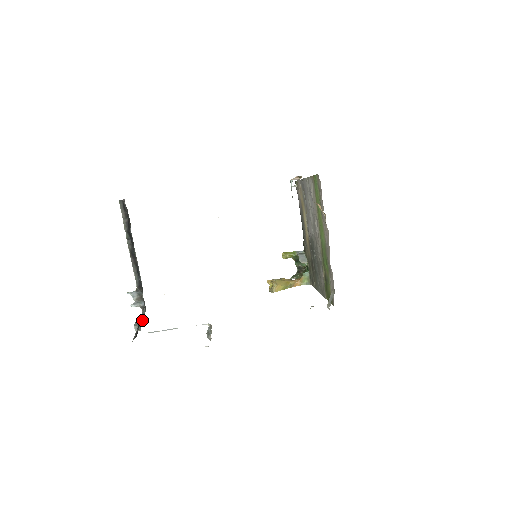
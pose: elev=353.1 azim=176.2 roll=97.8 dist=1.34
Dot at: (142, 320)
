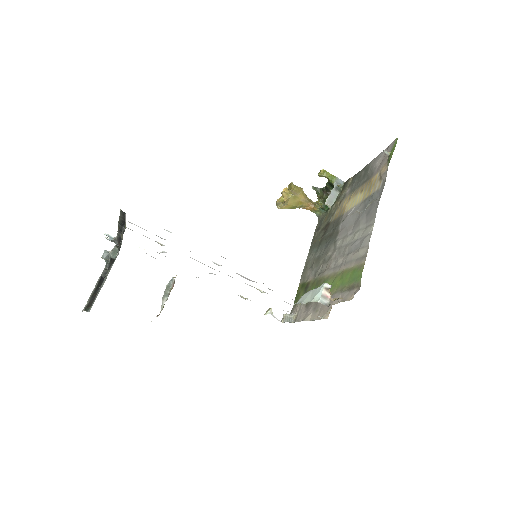
Dot at: (109, 265)
